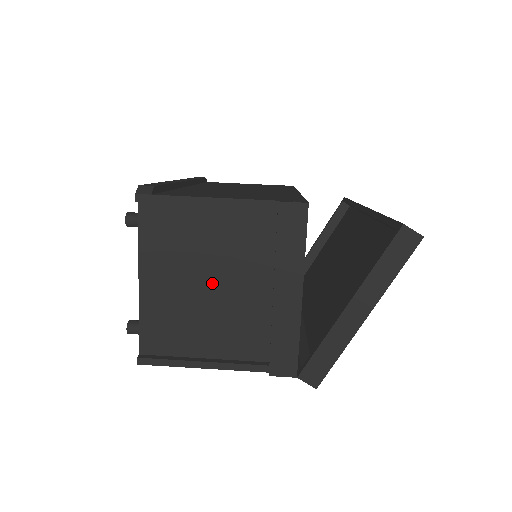
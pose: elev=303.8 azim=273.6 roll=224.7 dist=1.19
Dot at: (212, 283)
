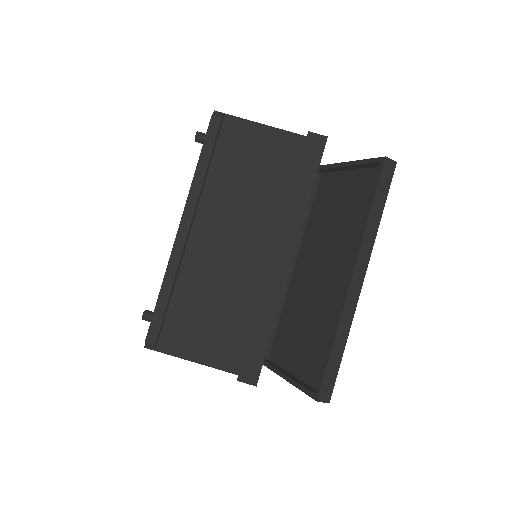
Dot at: occluded
